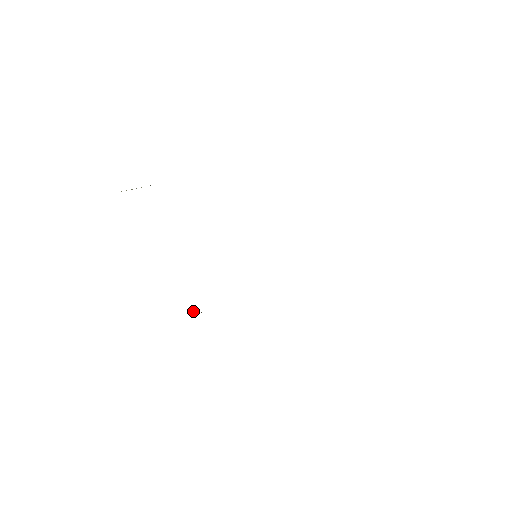
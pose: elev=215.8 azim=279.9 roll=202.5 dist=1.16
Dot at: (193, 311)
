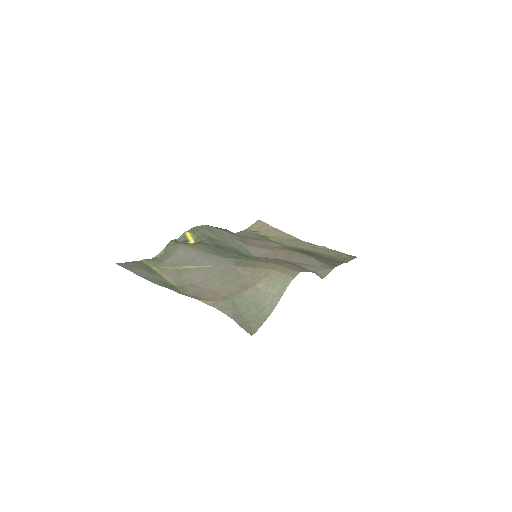
Dot at: occluded
